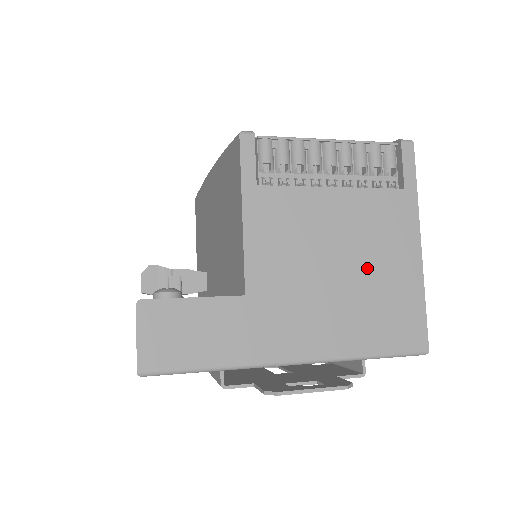
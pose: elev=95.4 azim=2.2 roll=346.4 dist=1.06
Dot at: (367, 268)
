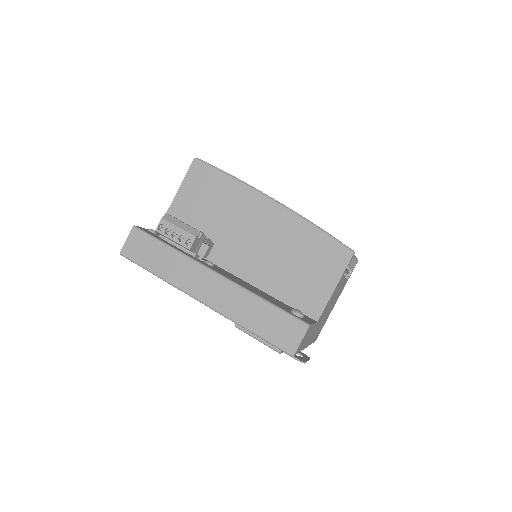
Dot at: occluded
